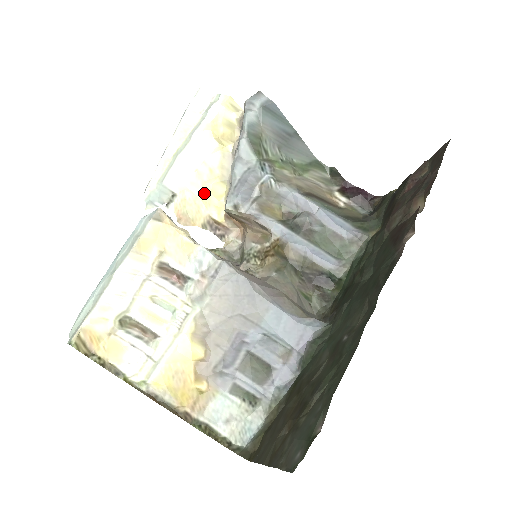
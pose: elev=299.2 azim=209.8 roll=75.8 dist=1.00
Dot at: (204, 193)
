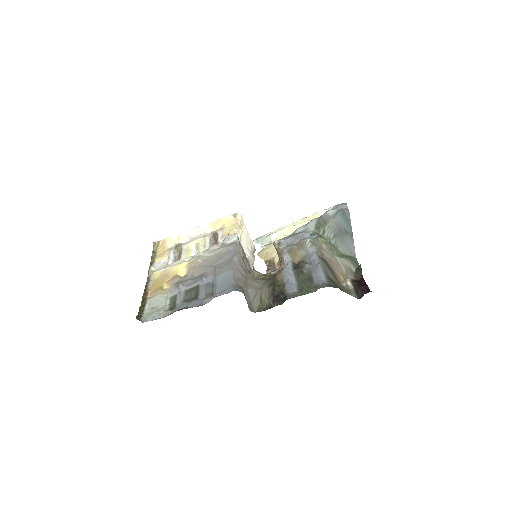
Dot at: occluded
